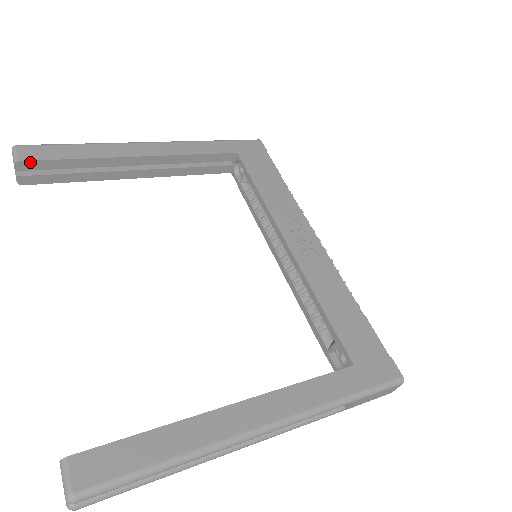
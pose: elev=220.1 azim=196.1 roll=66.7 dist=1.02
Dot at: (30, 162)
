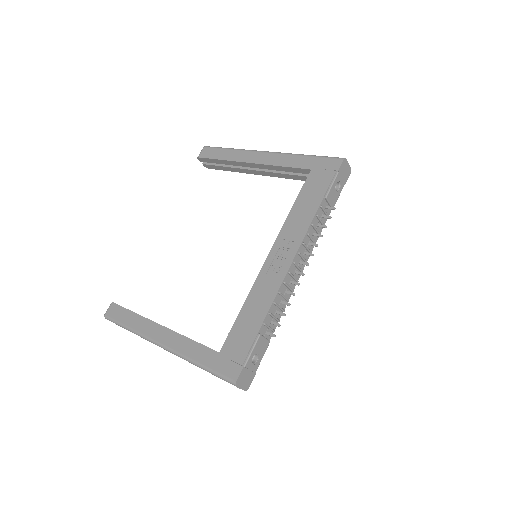
Dot at: (203, 158)
